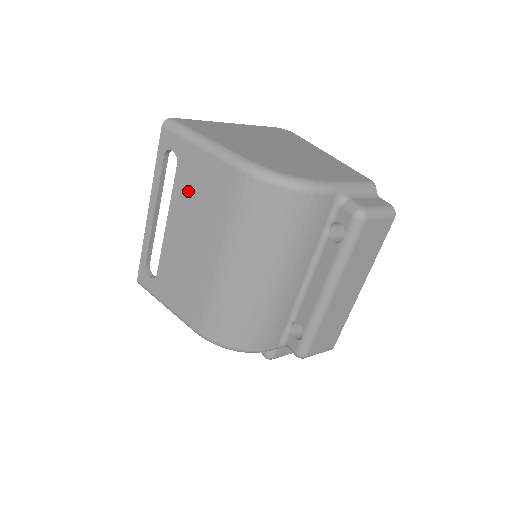
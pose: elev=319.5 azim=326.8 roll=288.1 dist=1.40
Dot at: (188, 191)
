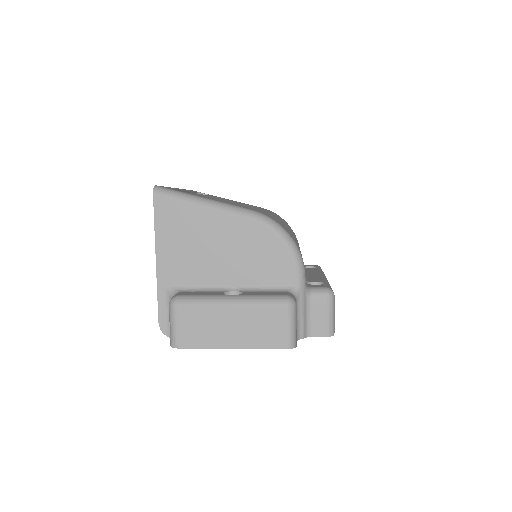
Dot at: occluded
